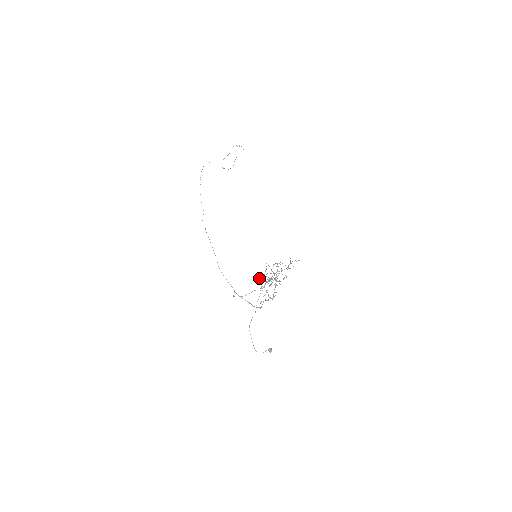
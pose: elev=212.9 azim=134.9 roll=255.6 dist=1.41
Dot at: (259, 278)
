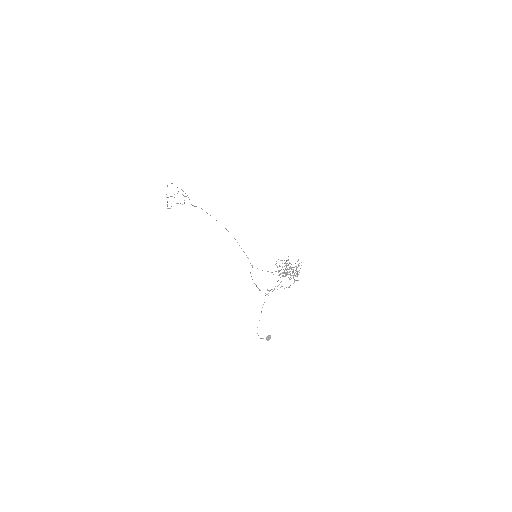
Dot at: occluded
